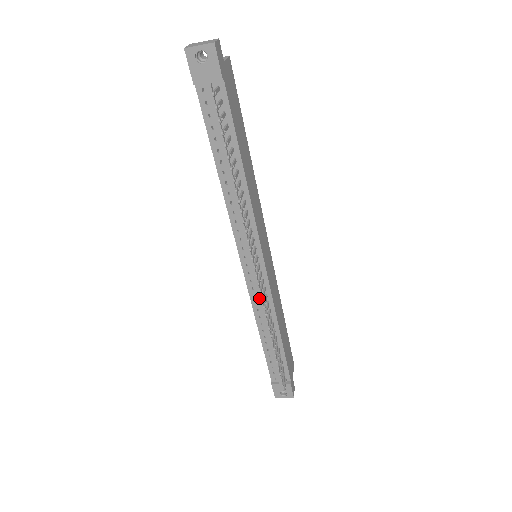
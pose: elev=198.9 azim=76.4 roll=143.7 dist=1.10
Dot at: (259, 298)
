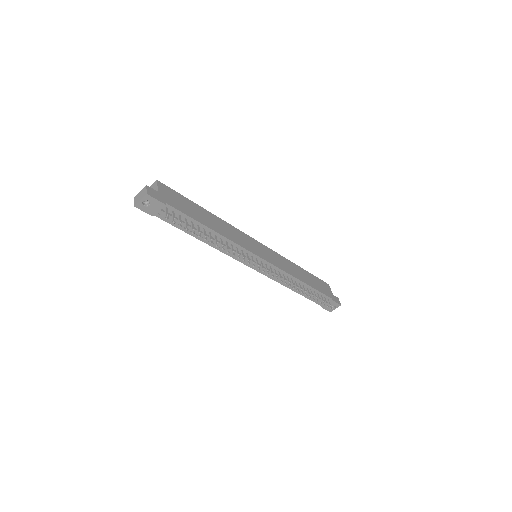
Dot at: occluded
